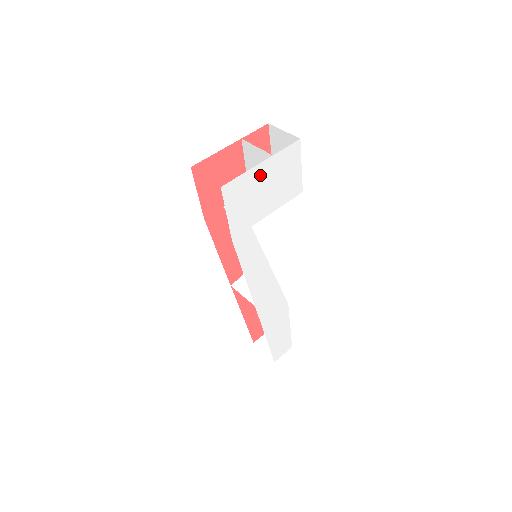
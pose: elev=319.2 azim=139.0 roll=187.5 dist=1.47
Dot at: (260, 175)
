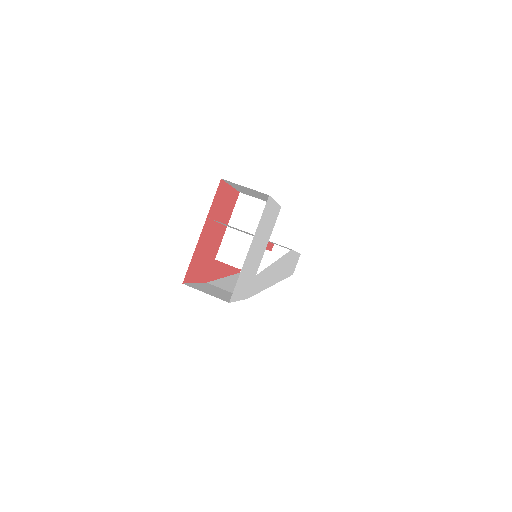
Dot at: (250, 255)
